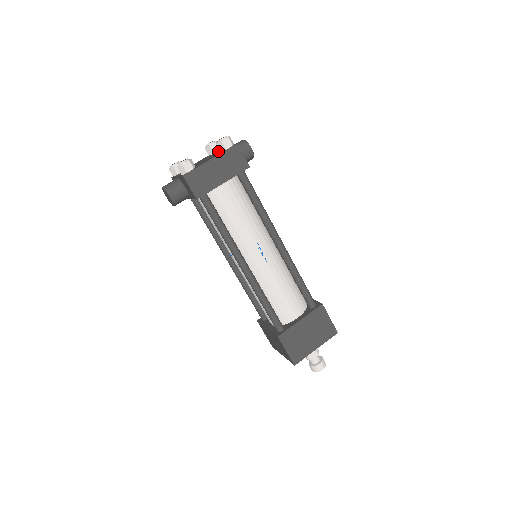
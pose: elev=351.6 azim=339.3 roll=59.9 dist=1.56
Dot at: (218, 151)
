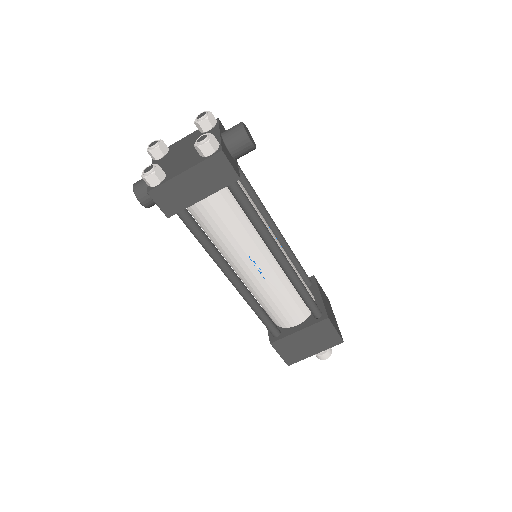
Dot at: occluded
